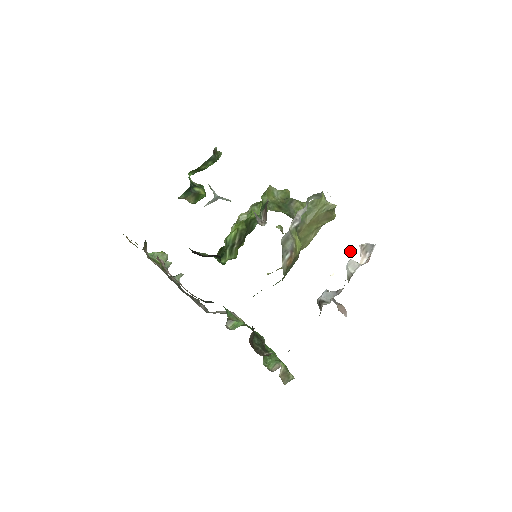
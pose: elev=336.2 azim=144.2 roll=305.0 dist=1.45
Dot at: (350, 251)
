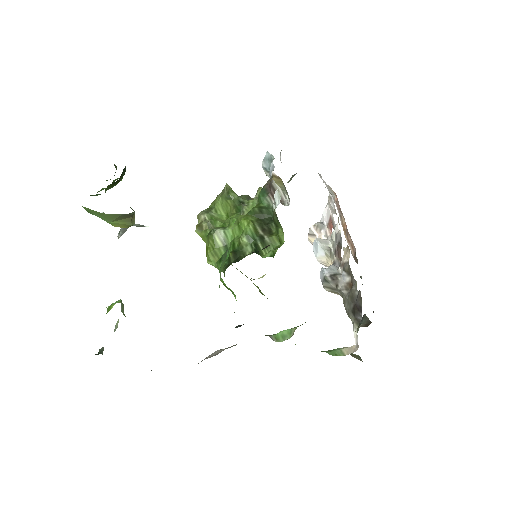
Dot at: occluded
